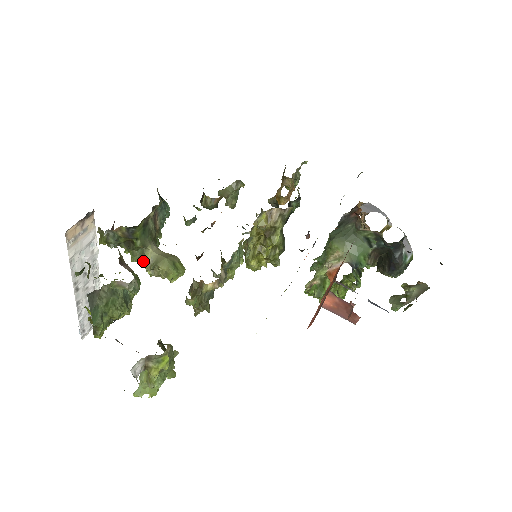
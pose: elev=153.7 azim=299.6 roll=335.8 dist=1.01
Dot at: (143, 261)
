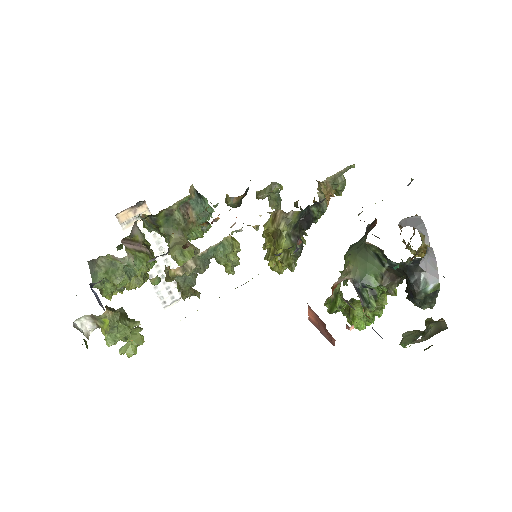
Dot at: occluded
